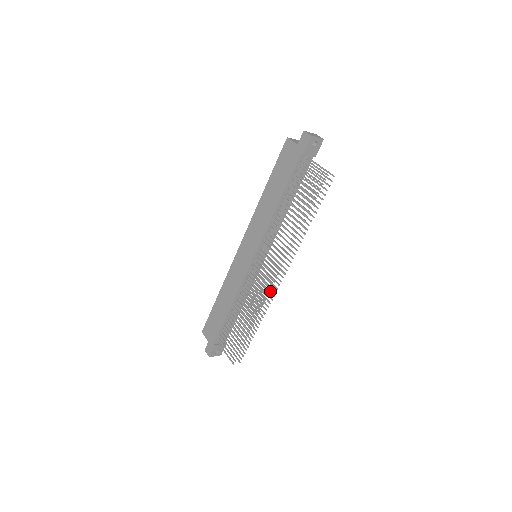
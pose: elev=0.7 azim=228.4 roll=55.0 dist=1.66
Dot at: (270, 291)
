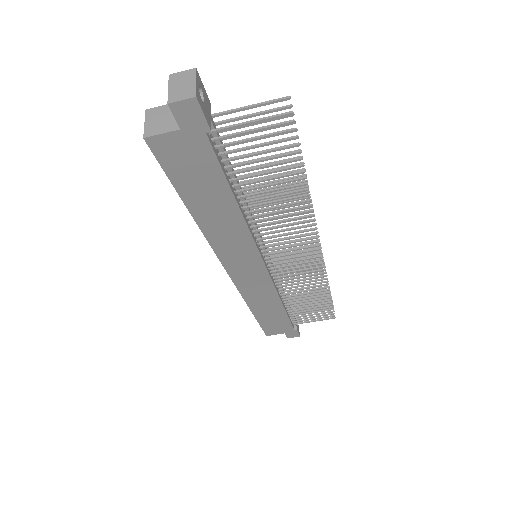
Dot at: (311, 256)
